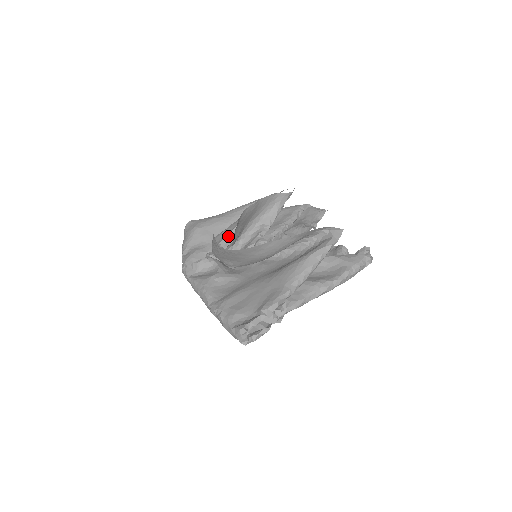
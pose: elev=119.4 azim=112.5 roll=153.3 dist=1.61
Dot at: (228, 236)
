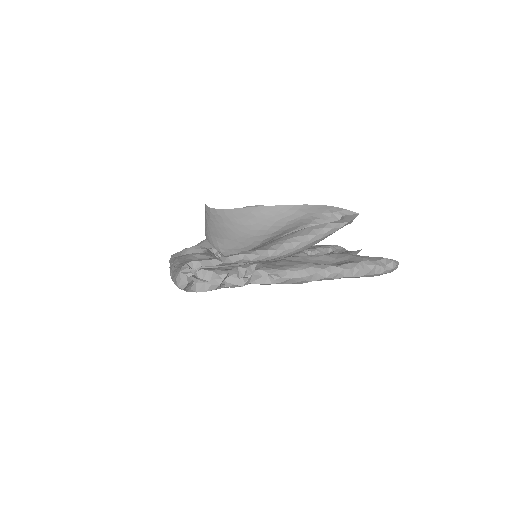
Dot at: occluded
